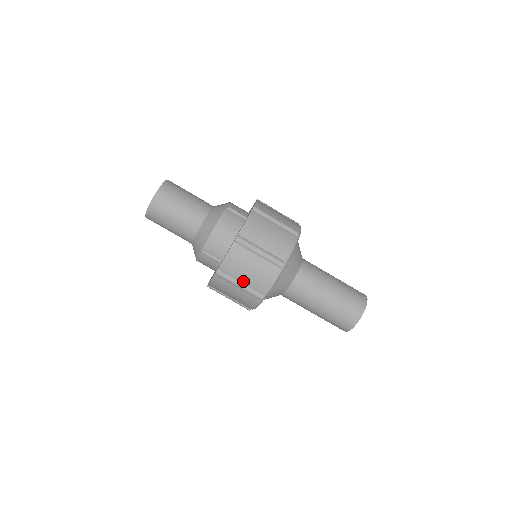
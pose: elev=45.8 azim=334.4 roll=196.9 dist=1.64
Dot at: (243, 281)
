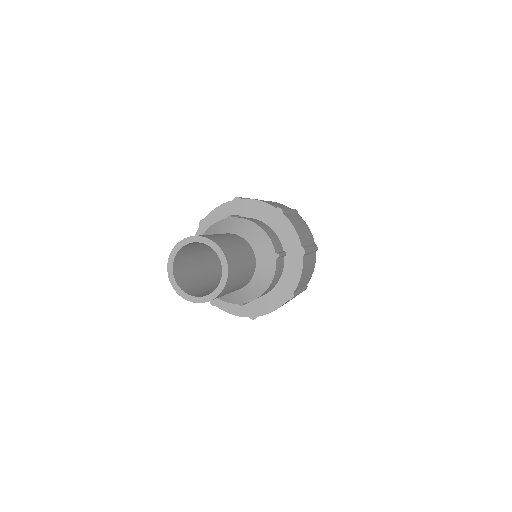
Dot at: occluded
